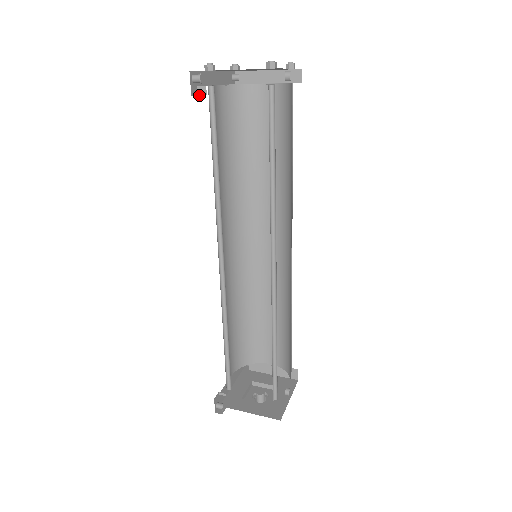
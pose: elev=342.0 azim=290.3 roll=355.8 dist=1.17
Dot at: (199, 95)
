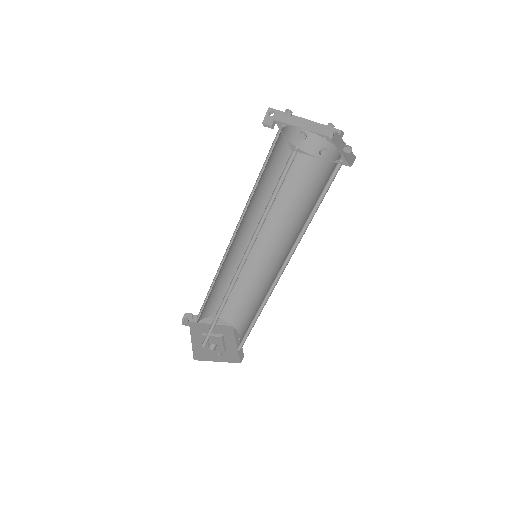
Dot at: (271, 126)
